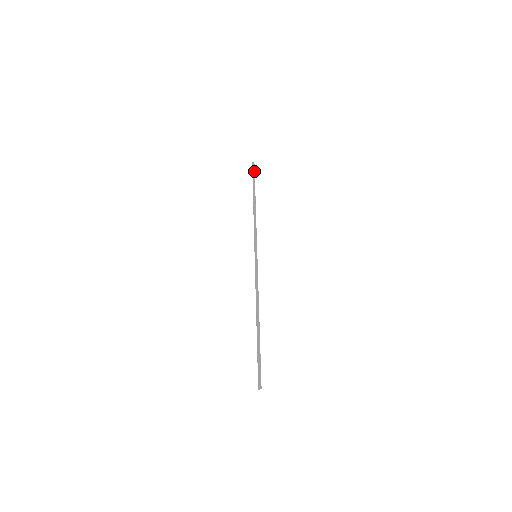
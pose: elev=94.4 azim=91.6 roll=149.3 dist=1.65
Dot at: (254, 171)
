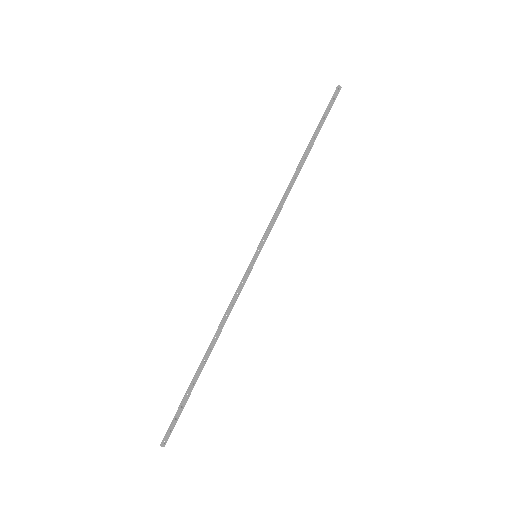
Dot at: (332, 105)
